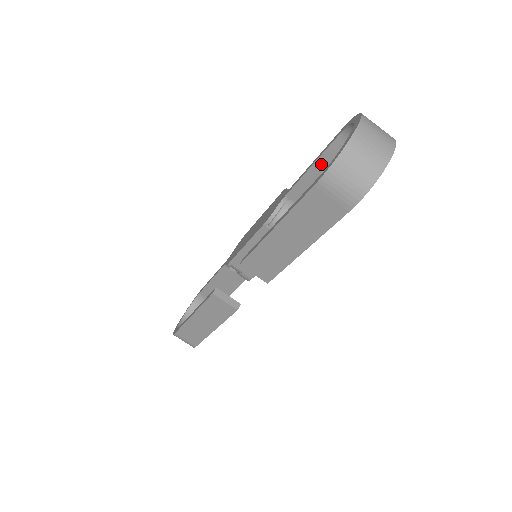
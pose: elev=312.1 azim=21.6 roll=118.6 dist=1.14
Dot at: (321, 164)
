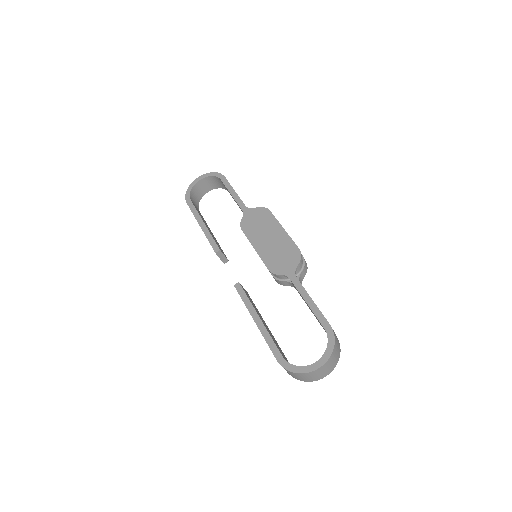
Dot at: (311, 310)
